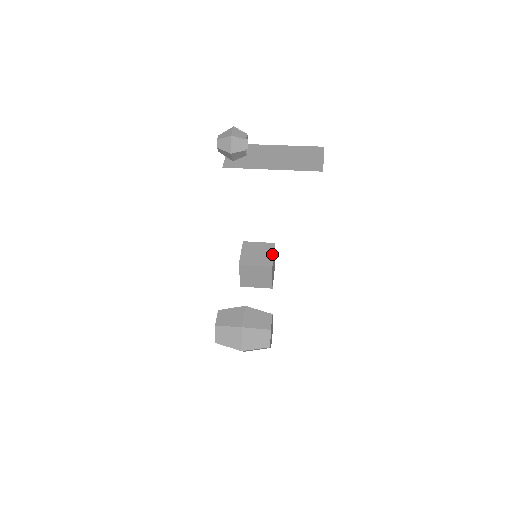
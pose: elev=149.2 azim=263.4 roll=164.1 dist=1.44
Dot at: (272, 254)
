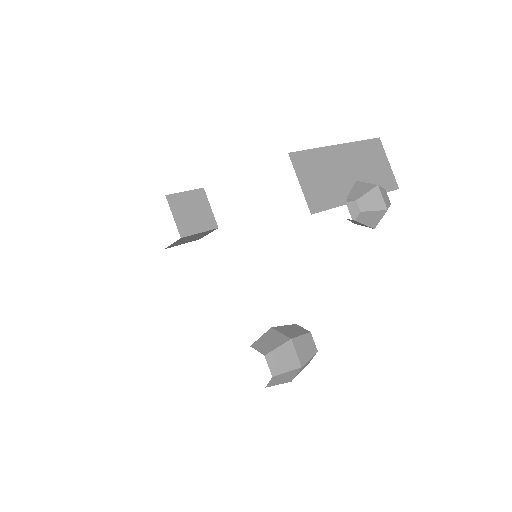
Dot at: (209, 207)
